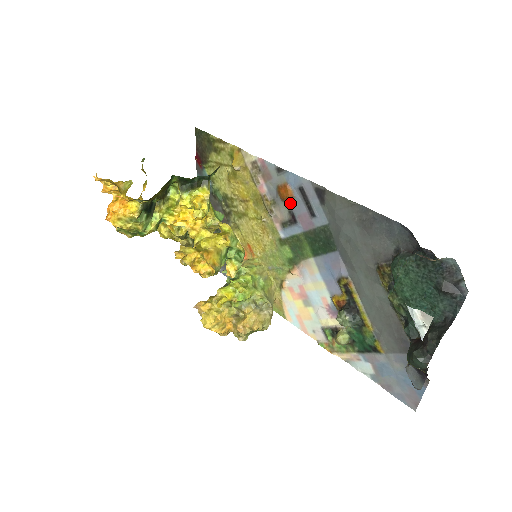
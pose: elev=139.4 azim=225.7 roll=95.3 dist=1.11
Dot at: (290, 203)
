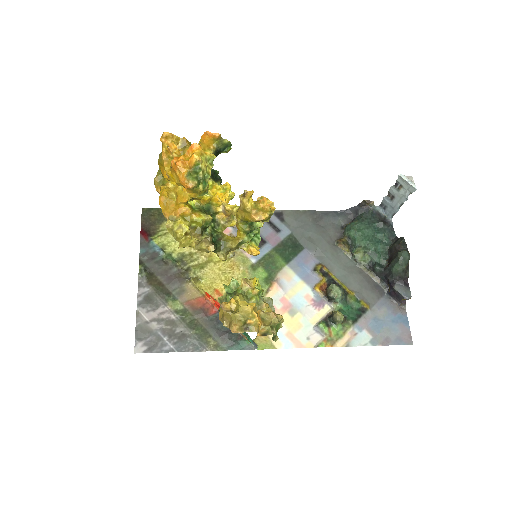
Dot at: occluded
